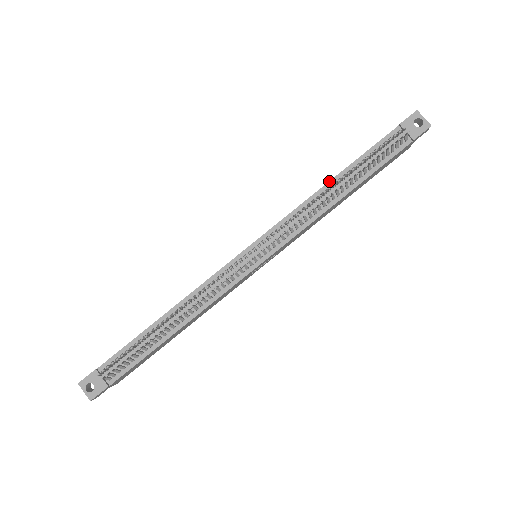
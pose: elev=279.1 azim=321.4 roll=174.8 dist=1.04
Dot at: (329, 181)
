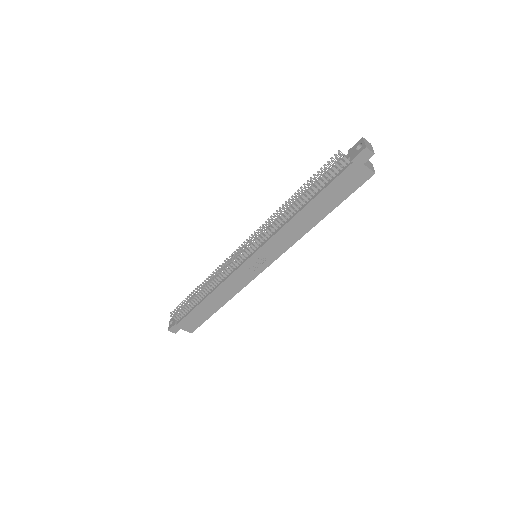
Dot at: occluded
